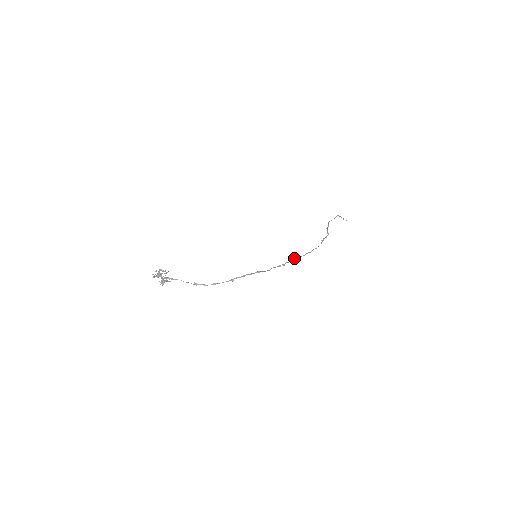
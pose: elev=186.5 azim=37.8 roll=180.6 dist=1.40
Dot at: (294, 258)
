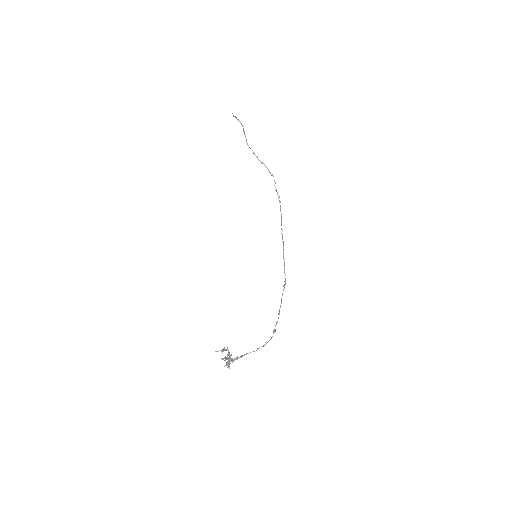
Dot at: (282, 238)
